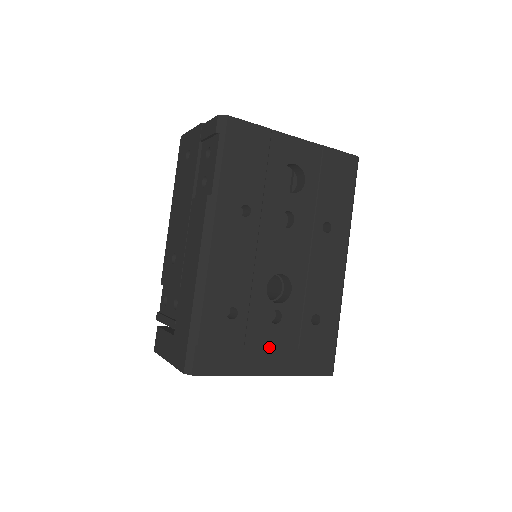
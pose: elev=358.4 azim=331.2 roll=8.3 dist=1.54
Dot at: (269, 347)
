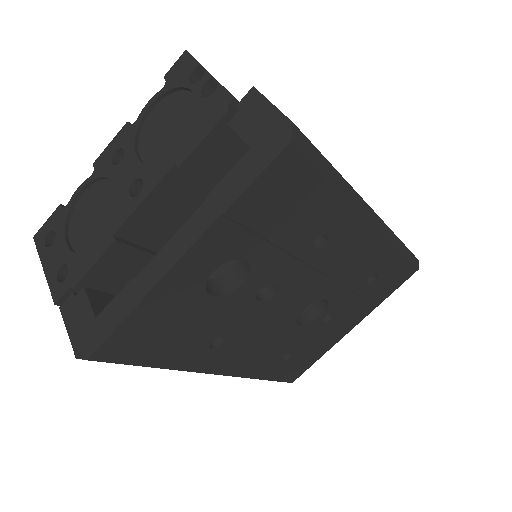
Dot at: (339, 326)
